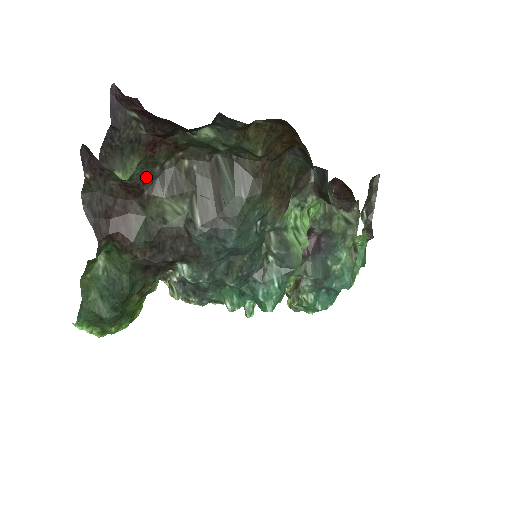
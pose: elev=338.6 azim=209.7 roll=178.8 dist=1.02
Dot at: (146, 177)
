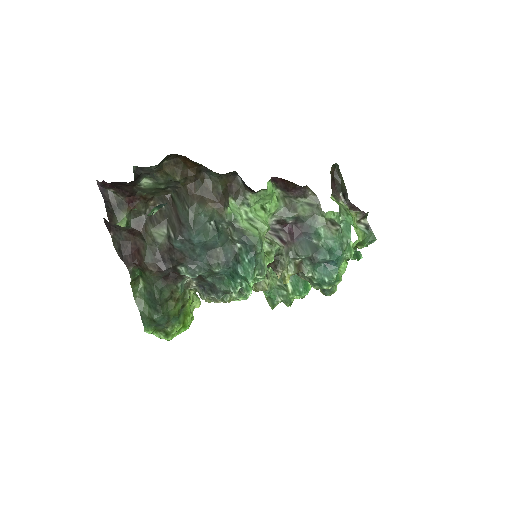
Dot at: (138, 222)
